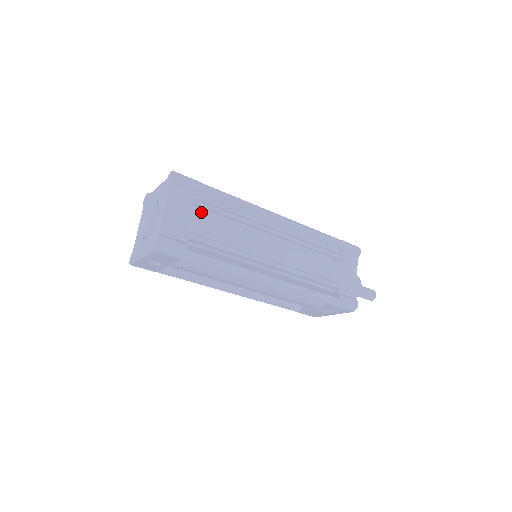
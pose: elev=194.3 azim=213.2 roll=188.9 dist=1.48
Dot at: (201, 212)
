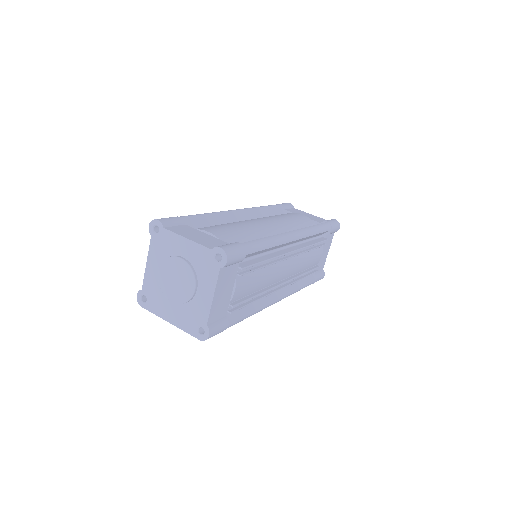
Dot at: (241, 278)
